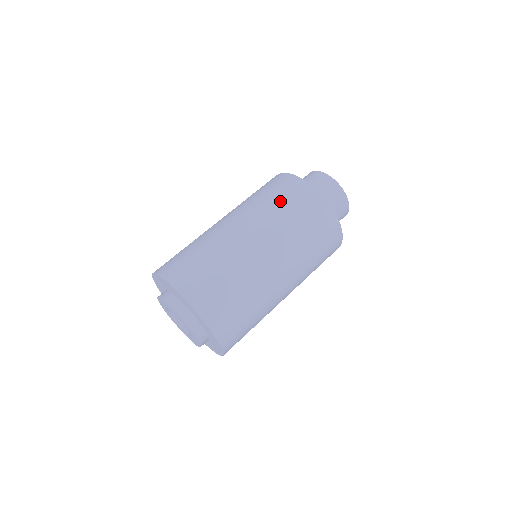
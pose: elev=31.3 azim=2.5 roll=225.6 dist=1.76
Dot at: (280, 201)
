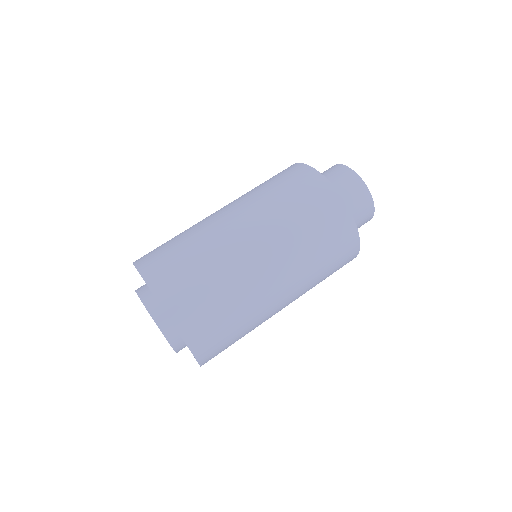
Dot at: (287, 195)
